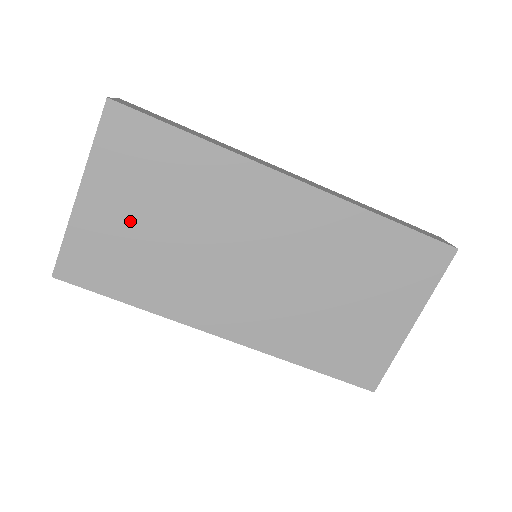
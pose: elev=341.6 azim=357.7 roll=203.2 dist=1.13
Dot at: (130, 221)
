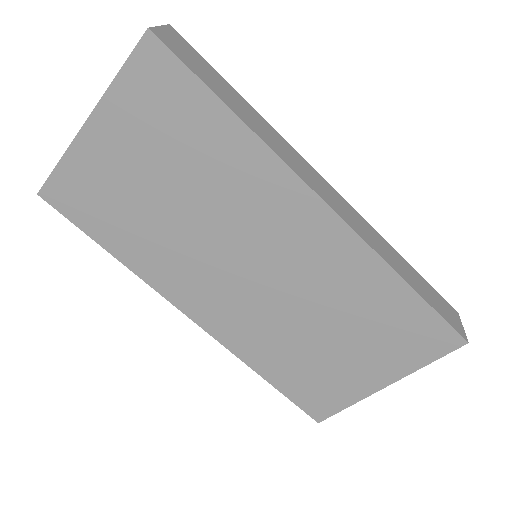
Dot at: (133, 173)
